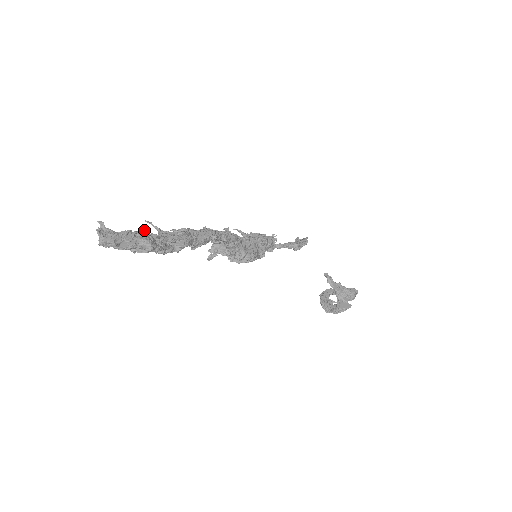
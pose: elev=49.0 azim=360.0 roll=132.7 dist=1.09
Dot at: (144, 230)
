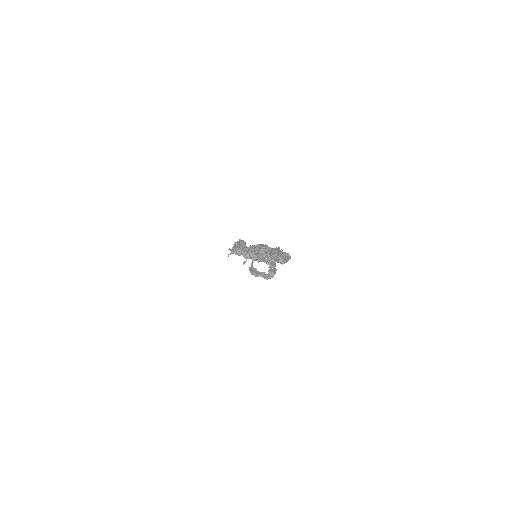
Dot at: (275, 250)
